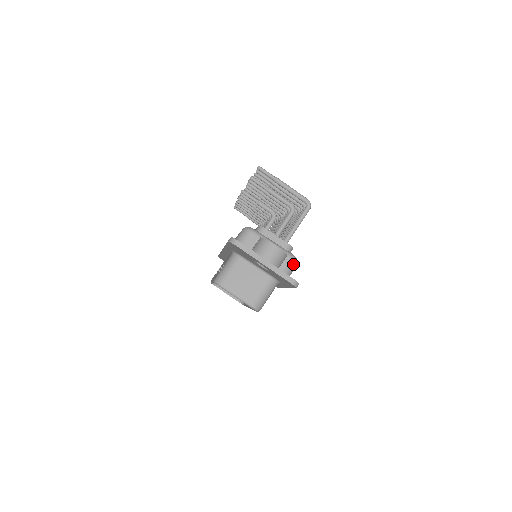
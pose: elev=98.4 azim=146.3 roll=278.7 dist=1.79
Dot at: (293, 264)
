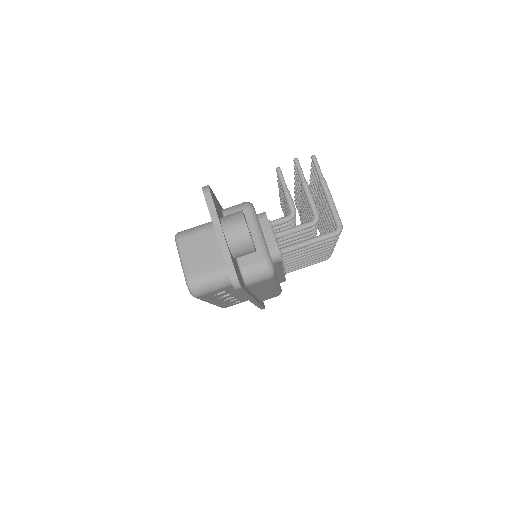
Dot at: (264, 271)
